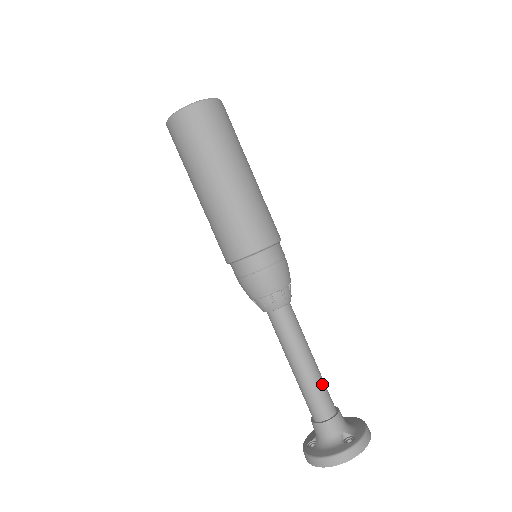
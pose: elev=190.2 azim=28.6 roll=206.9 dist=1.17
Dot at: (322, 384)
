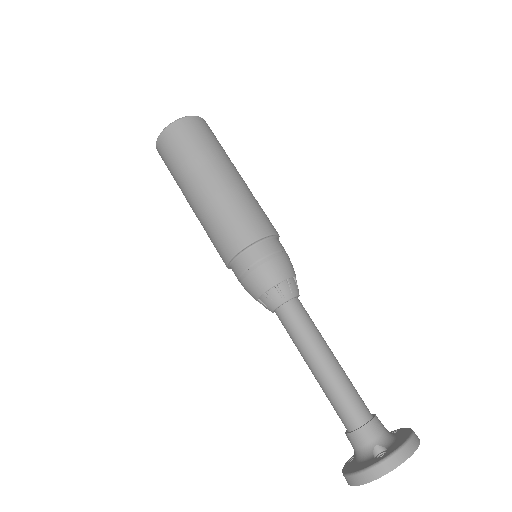
Dot at: (344, 387)
